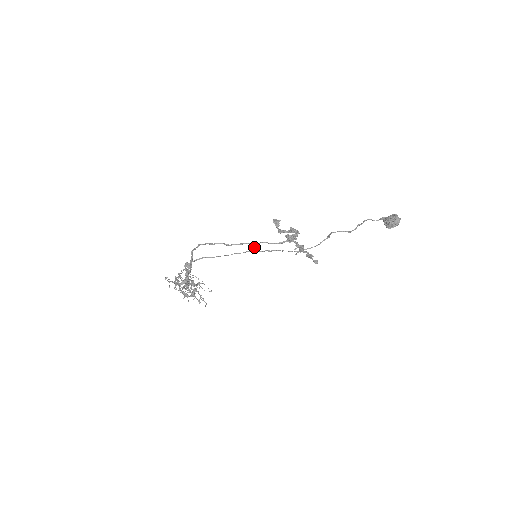
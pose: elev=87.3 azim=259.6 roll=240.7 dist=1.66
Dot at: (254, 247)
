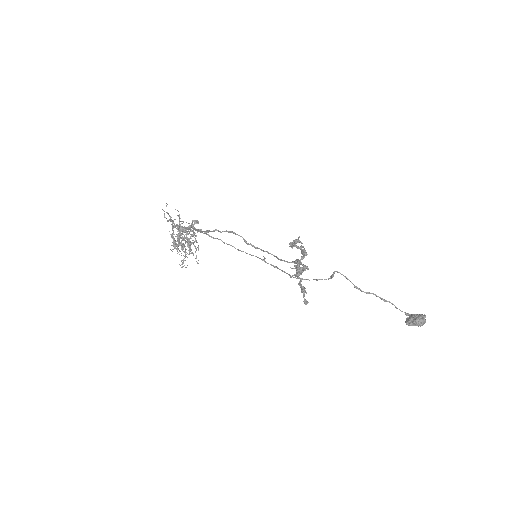
Dot at: occluded
